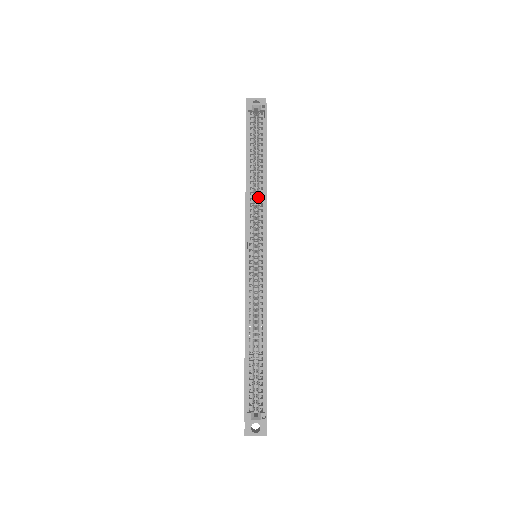
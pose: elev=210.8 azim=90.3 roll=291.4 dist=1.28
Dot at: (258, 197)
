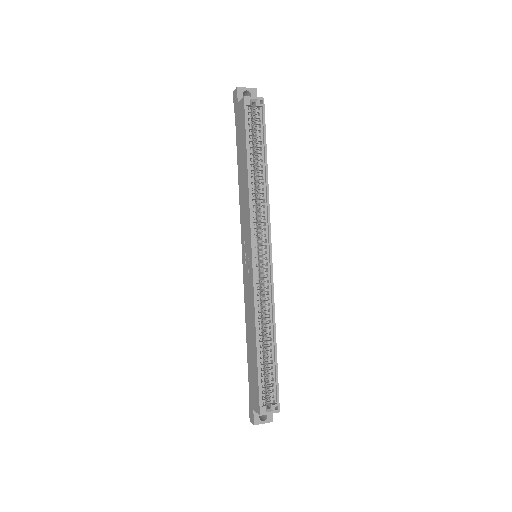
Dot at: (260, 198)
